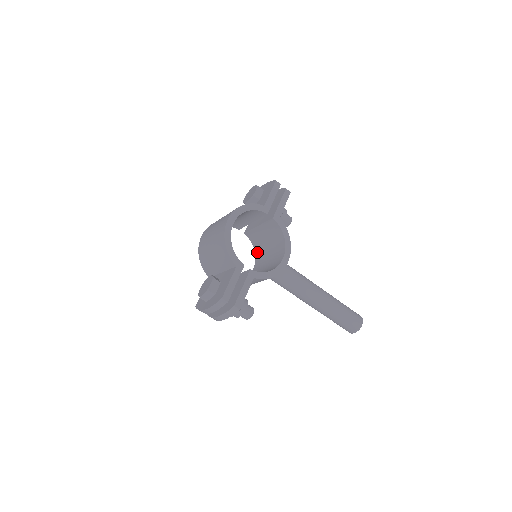
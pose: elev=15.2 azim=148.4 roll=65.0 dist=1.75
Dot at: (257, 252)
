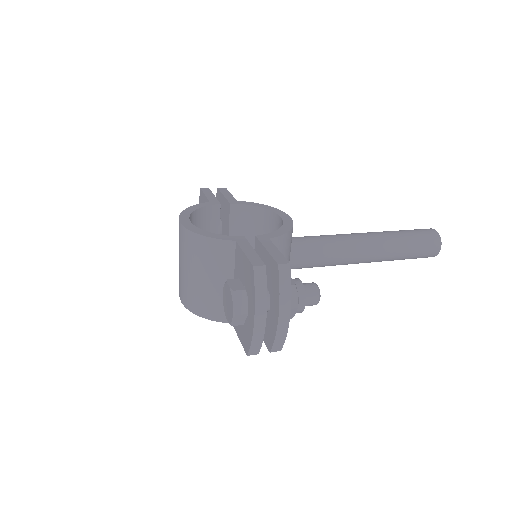
Dot at: occluded
